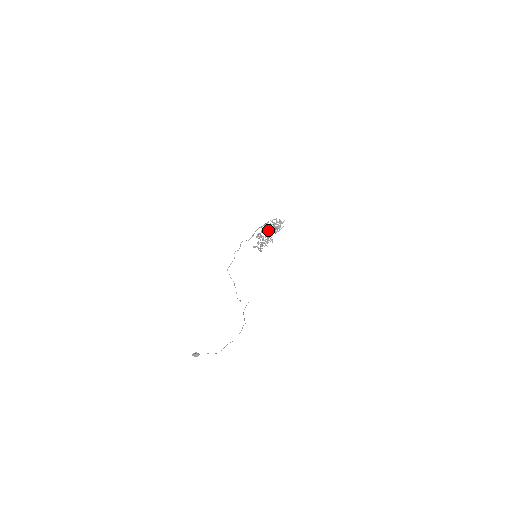
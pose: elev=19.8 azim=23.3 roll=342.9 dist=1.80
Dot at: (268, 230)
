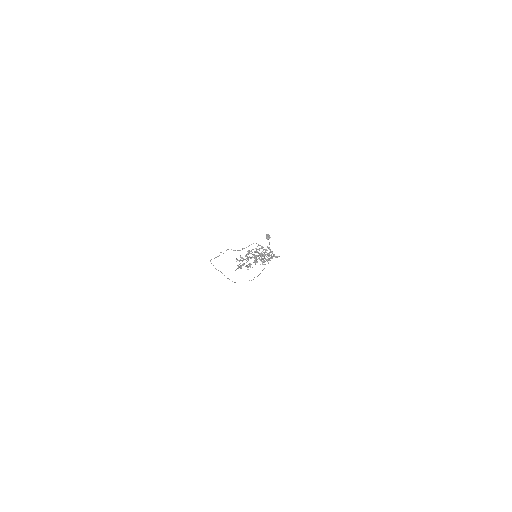
Dot at: (254, 256)
